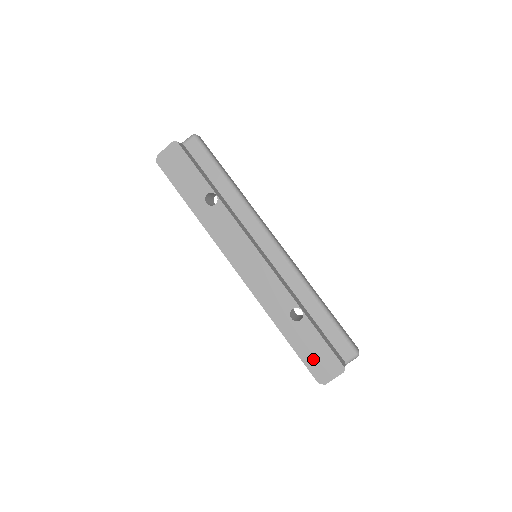
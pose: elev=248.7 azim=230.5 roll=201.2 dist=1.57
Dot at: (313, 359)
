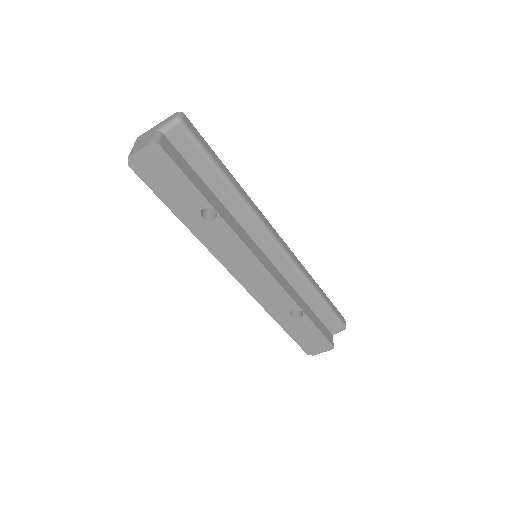
Dot at: (306, 341)
